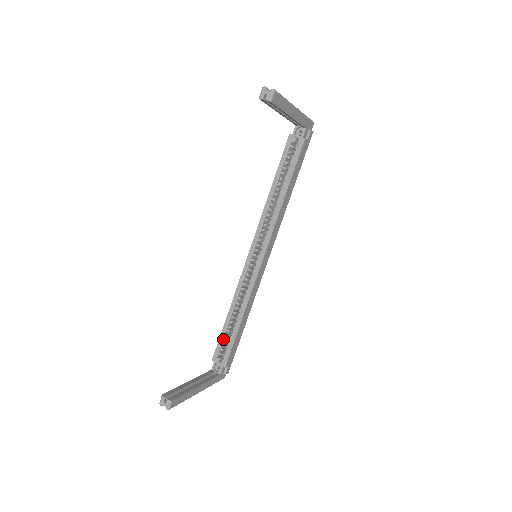
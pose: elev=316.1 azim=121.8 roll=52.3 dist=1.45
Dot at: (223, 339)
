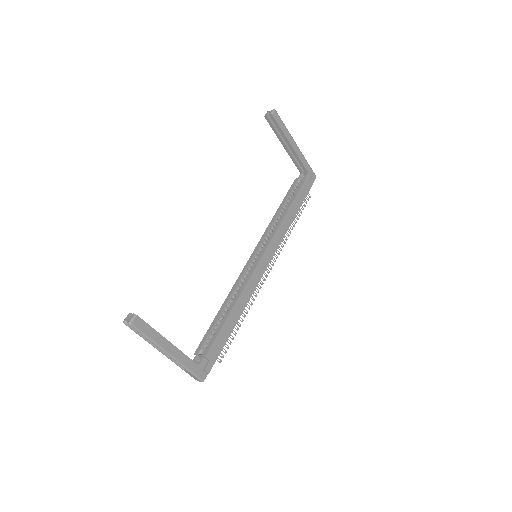
Dot at: (211, 330)
